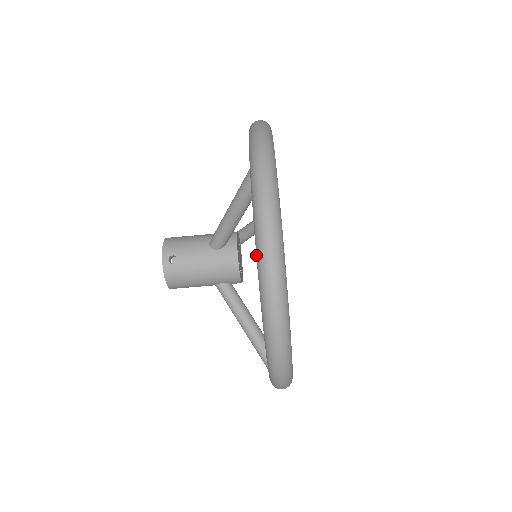
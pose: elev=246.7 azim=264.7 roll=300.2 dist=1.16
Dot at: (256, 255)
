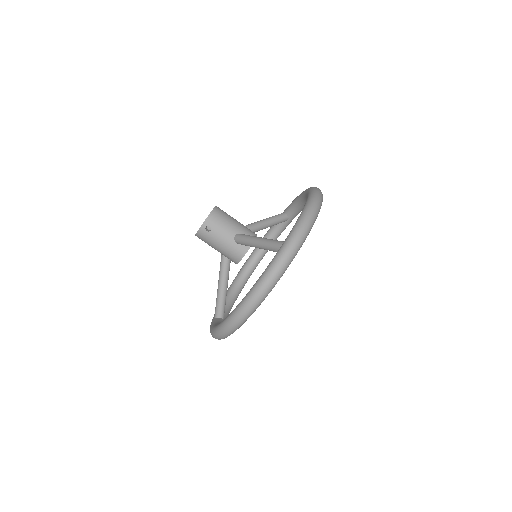
Dot at: (246, 295)
